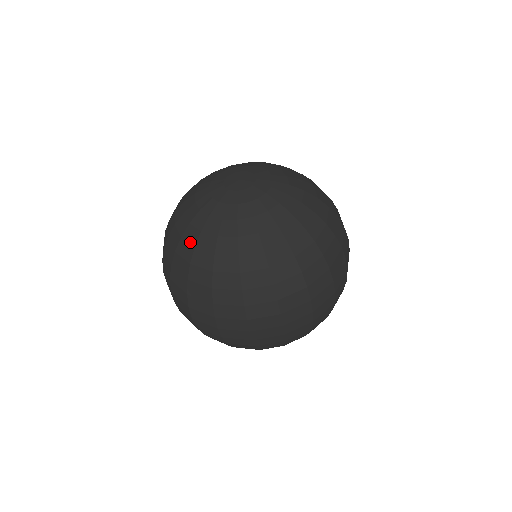
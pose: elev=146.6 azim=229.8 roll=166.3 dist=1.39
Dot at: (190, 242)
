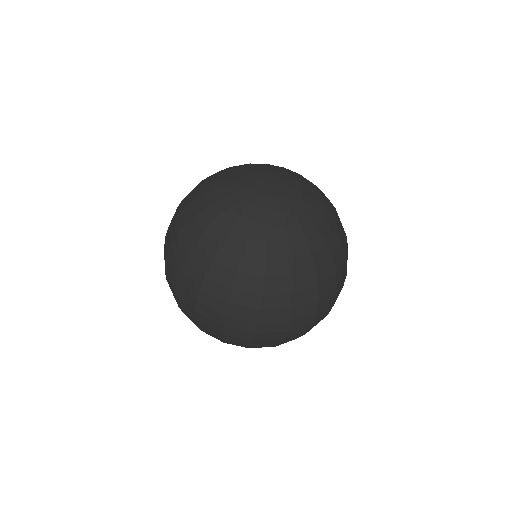
Dot at: (196, 208)
